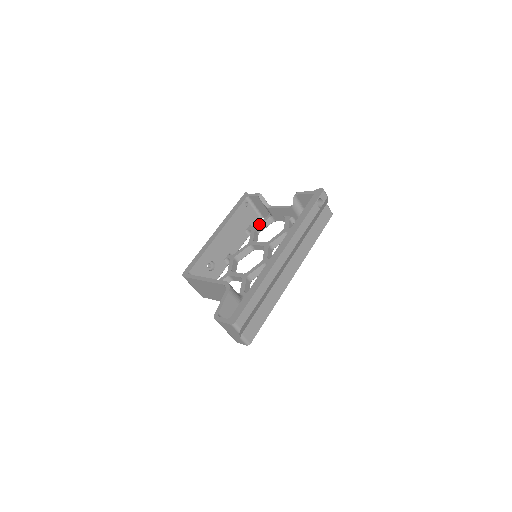
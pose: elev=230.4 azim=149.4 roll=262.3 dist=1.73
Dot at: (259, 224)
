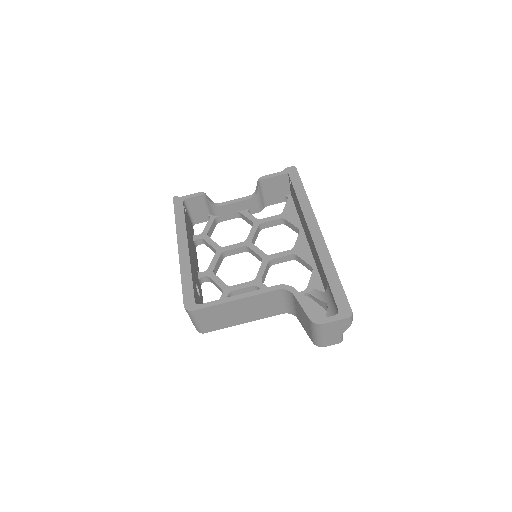
Dot at: (208, 229)
